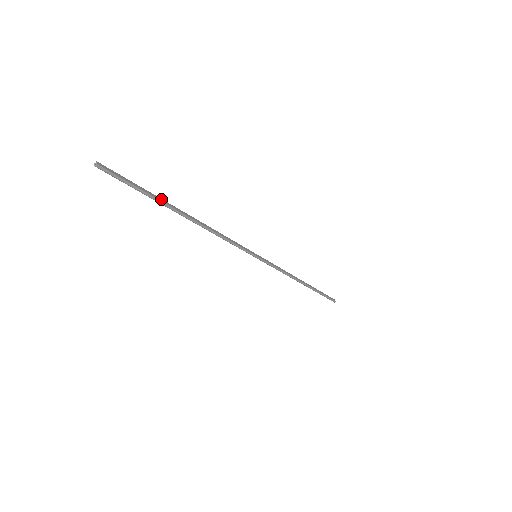
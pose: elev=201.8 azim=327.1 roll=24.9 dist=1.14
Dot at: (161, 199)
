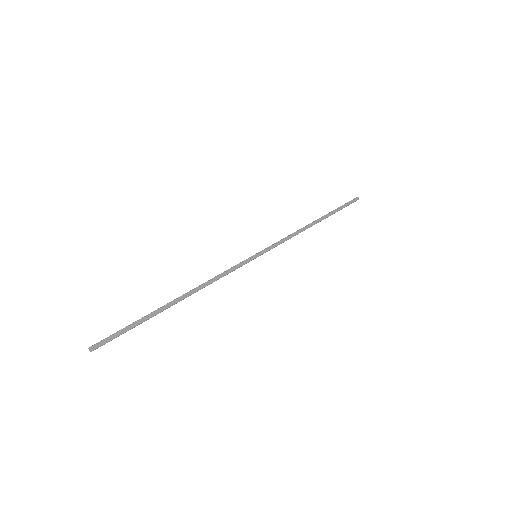
Dot at: (151, 314)
